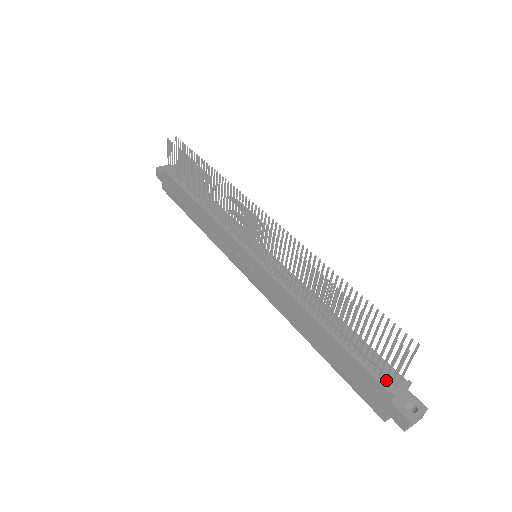
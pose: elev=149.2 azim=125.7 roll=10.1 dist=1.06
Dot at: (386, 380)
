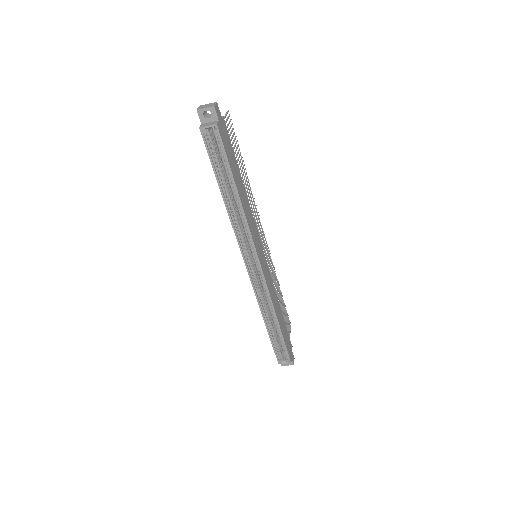
Dot at: occluded
